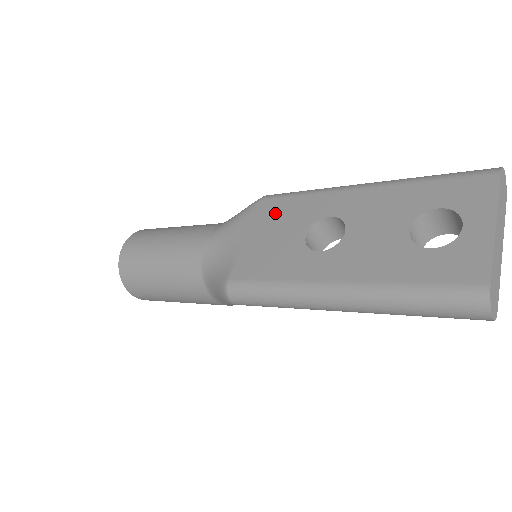
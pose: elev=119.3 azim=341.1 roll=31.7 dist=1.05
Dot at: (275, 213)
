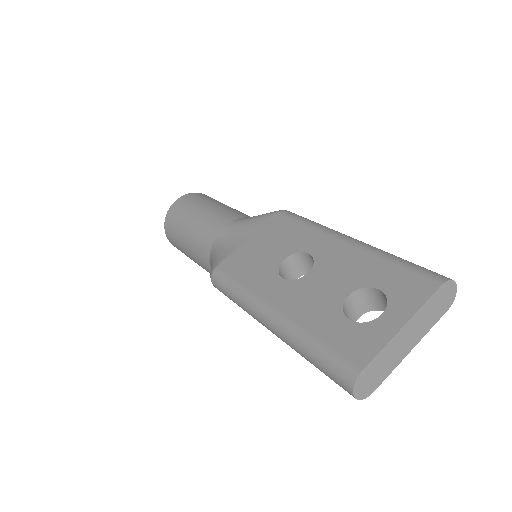
Dot at: (278, 229)
